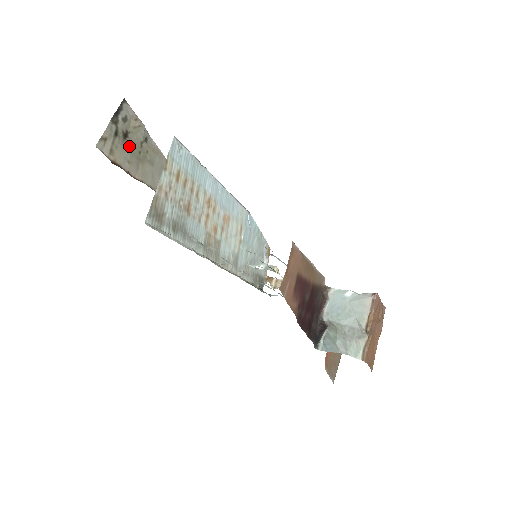
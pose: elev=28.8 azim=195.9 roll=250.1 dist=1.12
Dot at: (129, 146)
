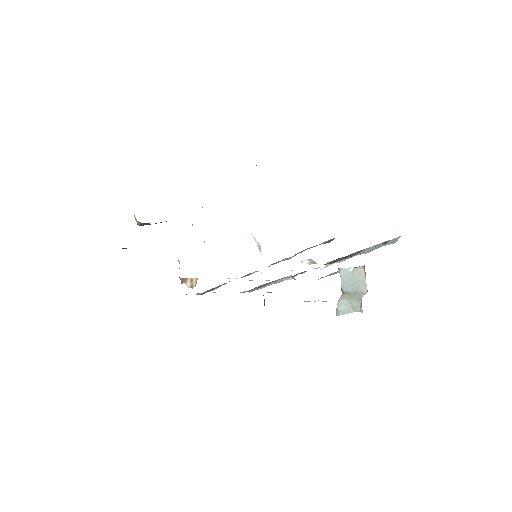
Dot at: occluded
